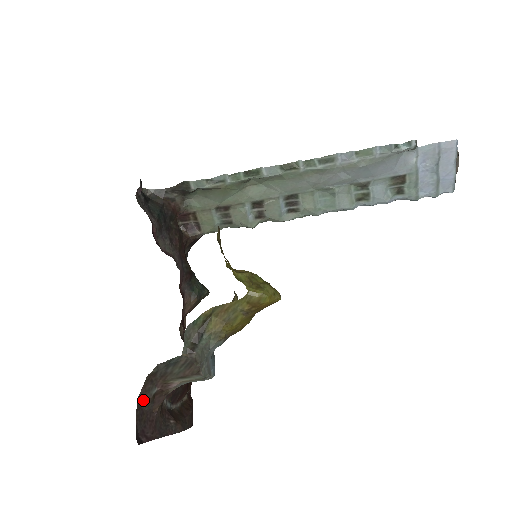
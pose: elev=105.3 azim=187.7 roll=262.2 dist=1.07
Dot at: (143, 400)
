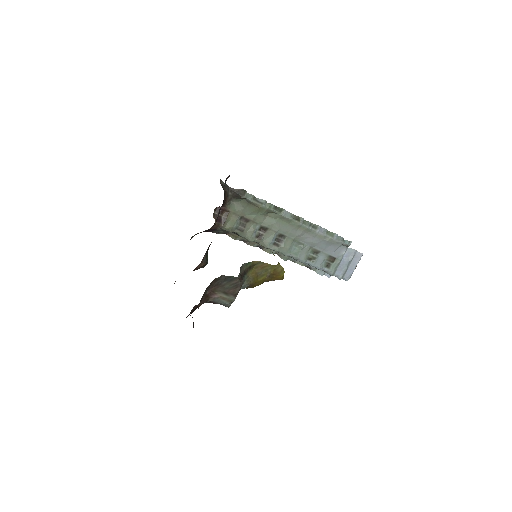
Dot at: (204, 292)
